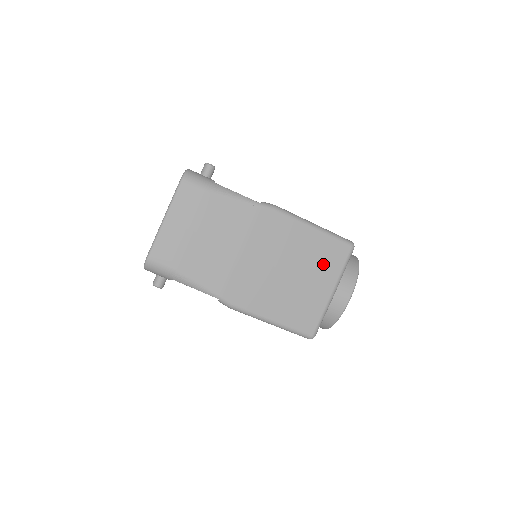
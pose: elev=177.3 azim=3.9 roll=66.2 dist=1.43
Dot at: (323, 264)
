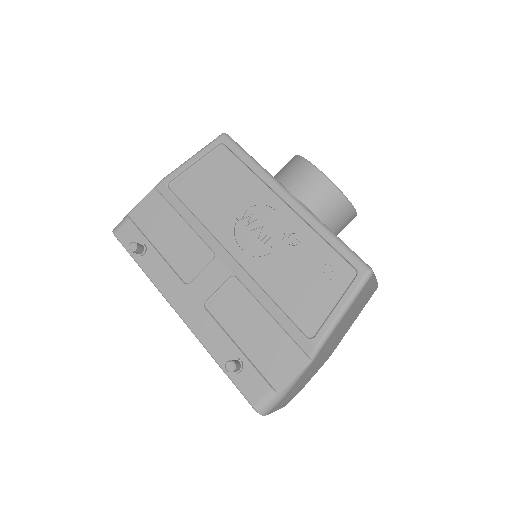
Dot at: (363, 296)
